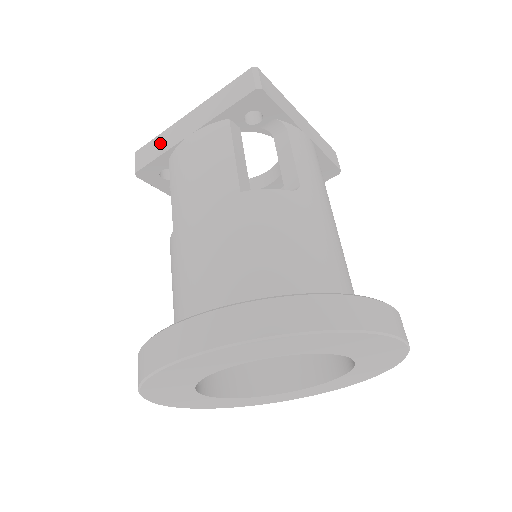
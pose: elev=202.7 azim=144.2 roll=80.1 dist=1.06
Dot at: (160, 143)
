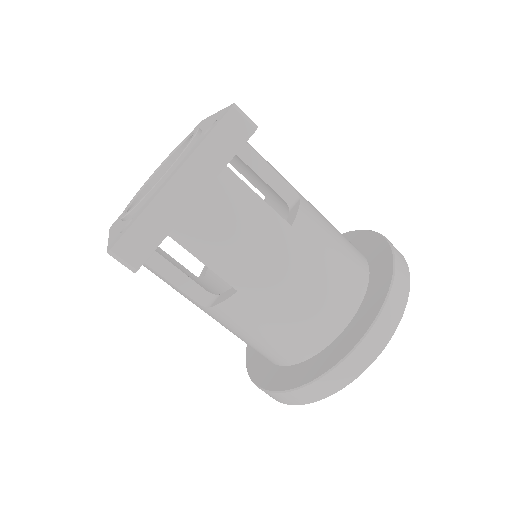
Dot at: (152, 224)
